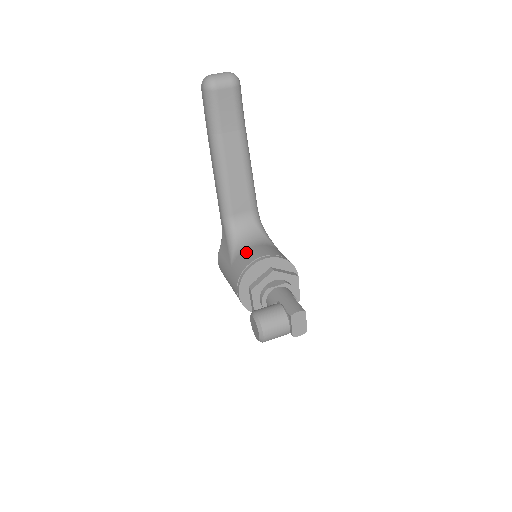
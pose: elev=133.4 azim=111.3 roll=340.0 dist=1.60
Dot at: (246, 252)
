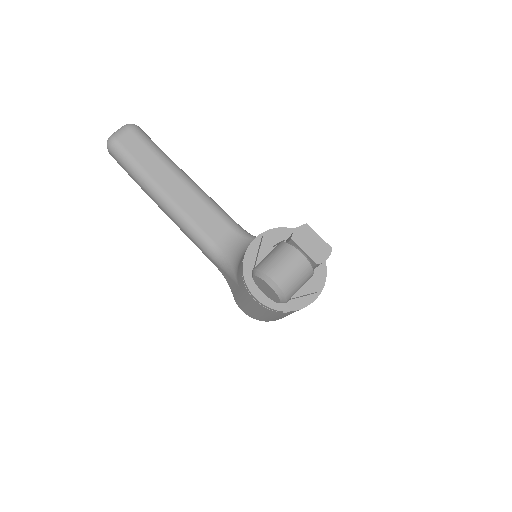
Dot at: occluded
